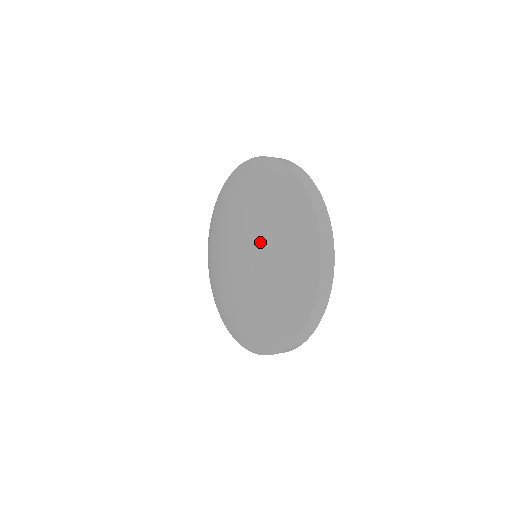
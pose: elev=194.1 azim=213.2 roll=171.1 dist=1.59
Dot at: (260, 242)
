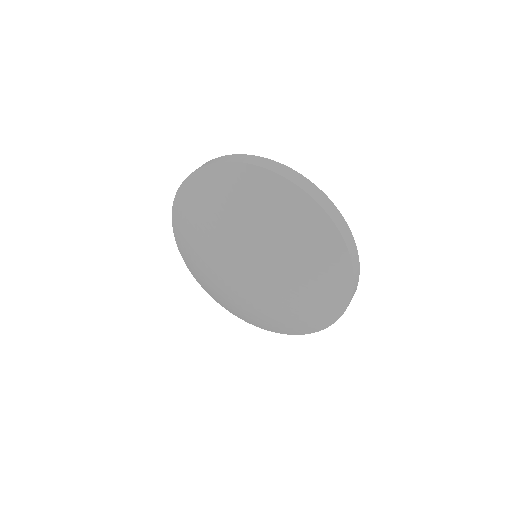
Dot at: (284, 279)
